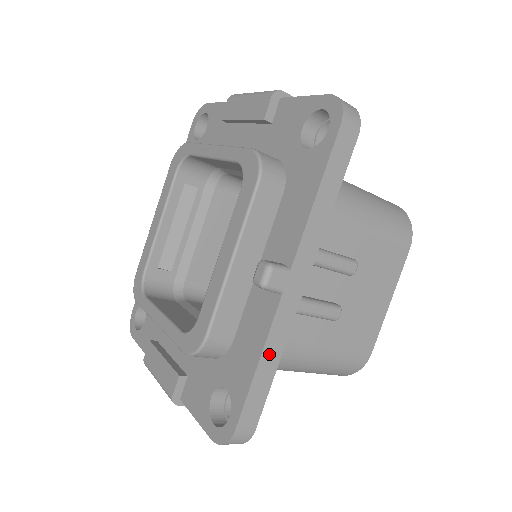
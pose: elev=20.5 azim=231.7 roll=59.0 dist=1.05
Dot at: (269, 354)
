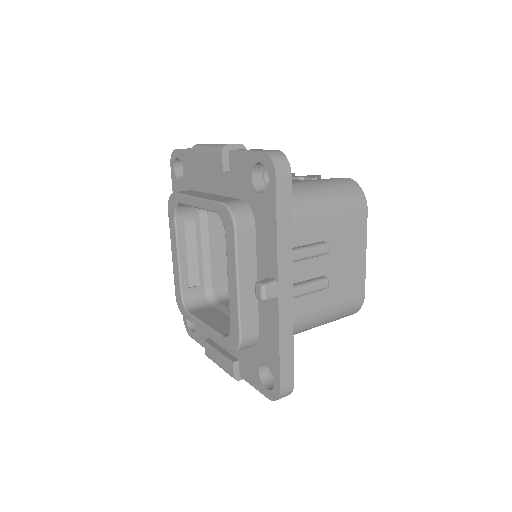
Dot at: (284, 338)
